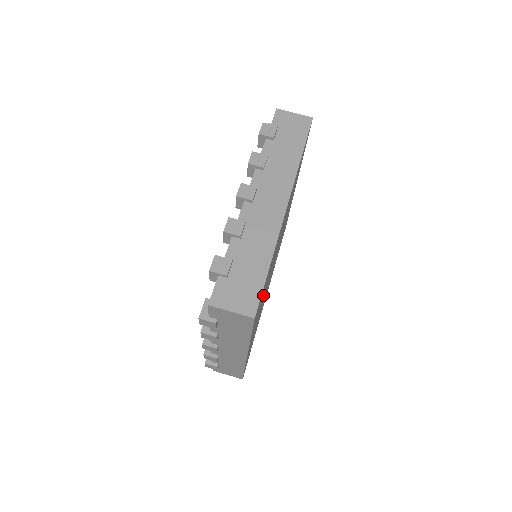
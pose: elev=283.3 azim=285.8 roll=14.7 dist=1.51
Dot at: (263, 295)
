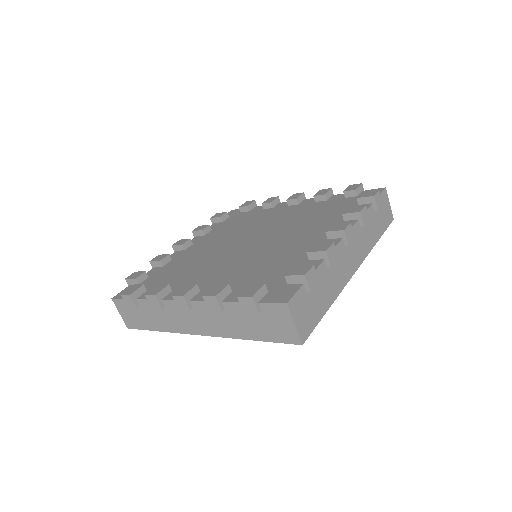
Dot at: occluded
